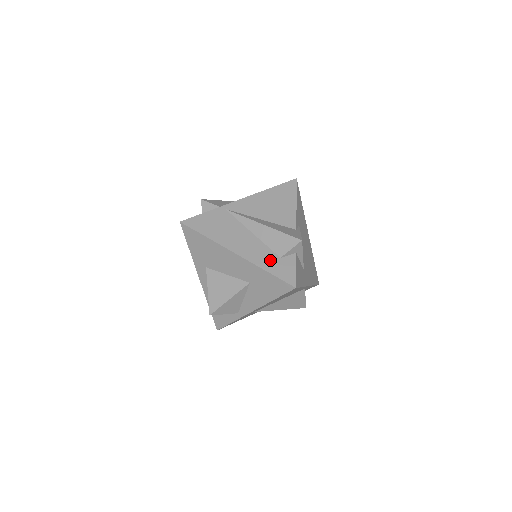
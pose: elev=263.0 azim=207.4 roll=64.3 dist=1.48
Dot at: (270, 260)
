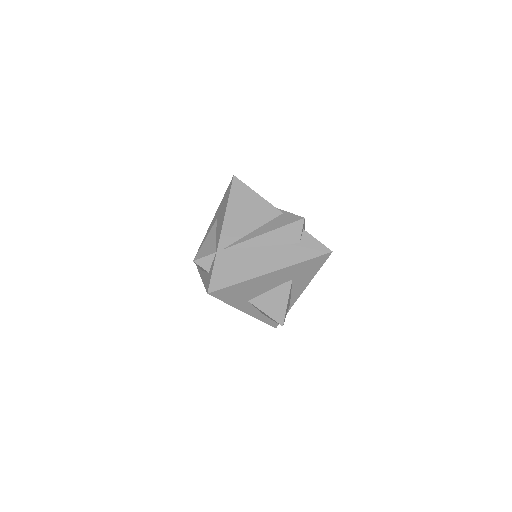
Dot at: (296, 252)
